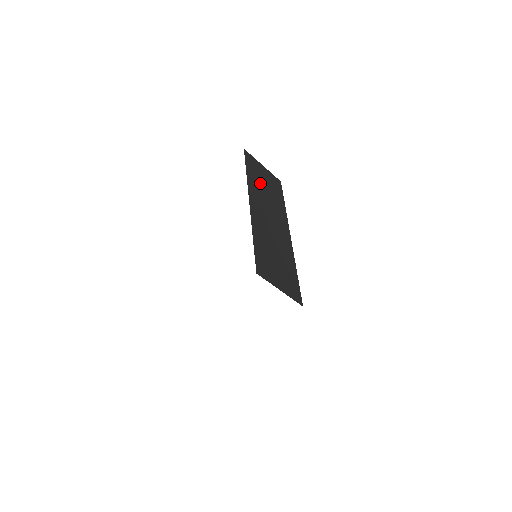
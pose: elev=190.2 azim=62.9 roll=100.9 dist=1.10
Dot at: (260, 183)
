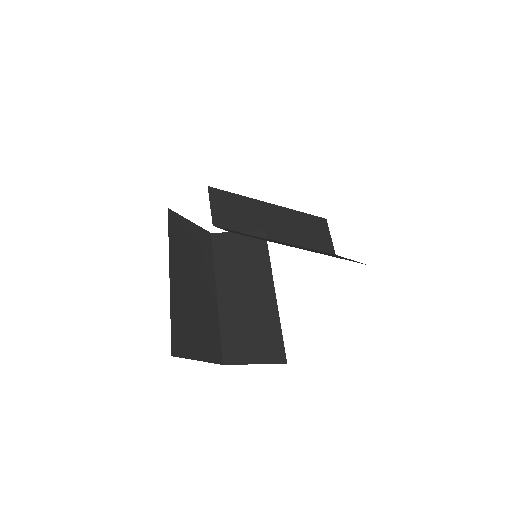
Dot at: (321, 252)
